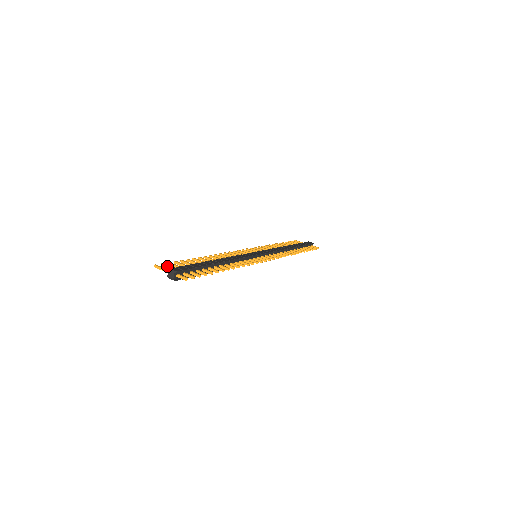
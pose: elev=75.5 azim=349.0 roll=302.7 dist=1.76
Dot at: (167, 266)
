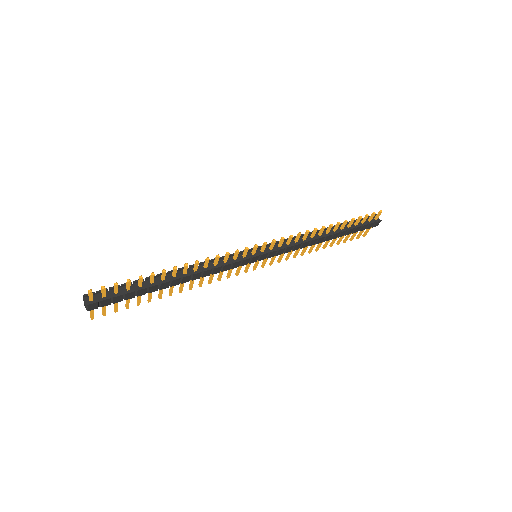
Dot at: (102, 309)
